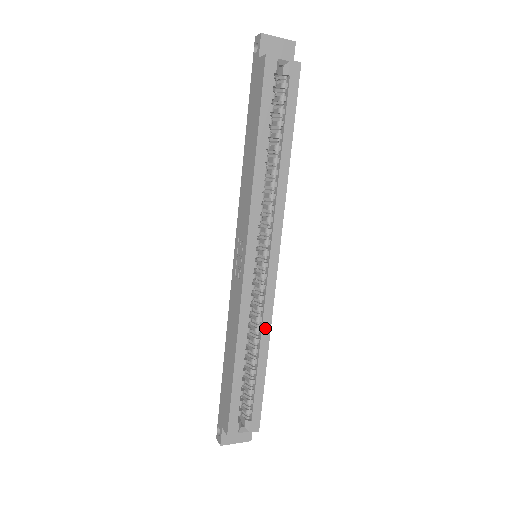
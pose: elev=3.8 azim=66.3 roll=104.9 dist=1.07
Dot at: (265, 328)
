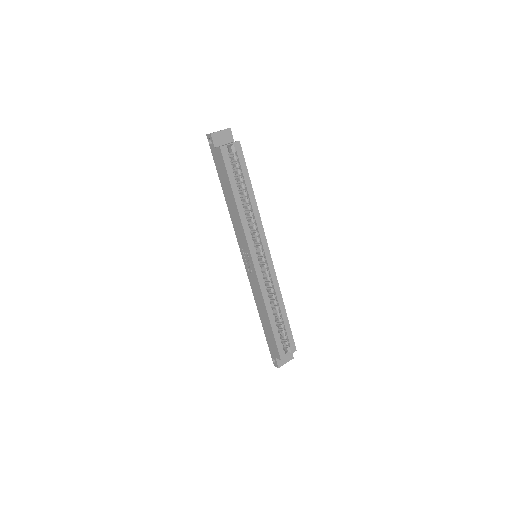
Dot at: (278, 293)
